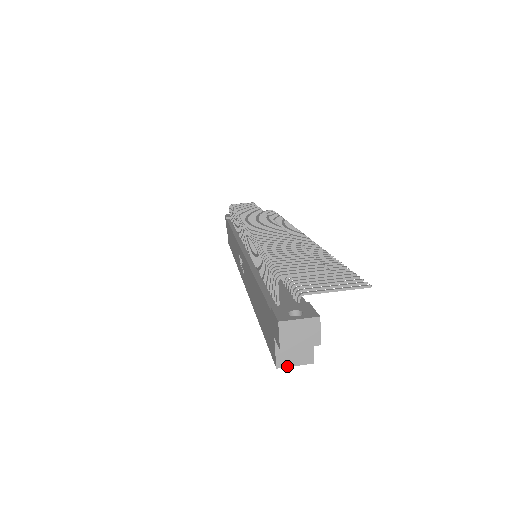
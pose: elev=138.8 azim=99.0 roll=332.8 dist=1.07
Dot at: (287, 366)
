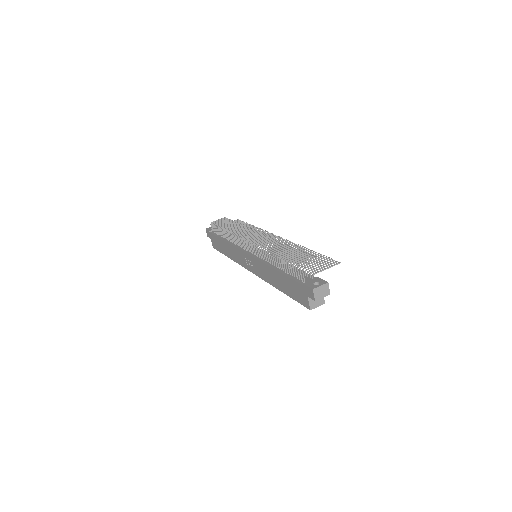
Dot at: (314, 308)
